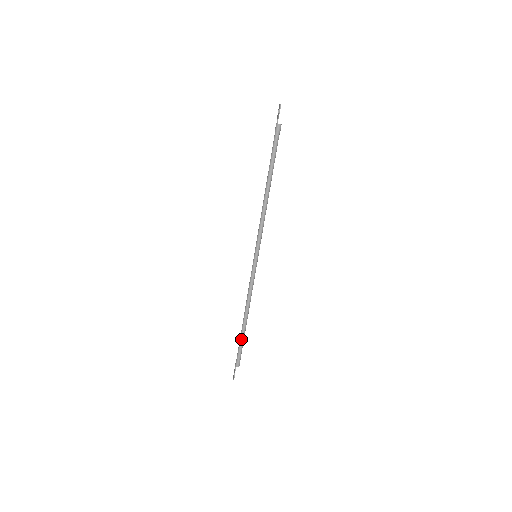
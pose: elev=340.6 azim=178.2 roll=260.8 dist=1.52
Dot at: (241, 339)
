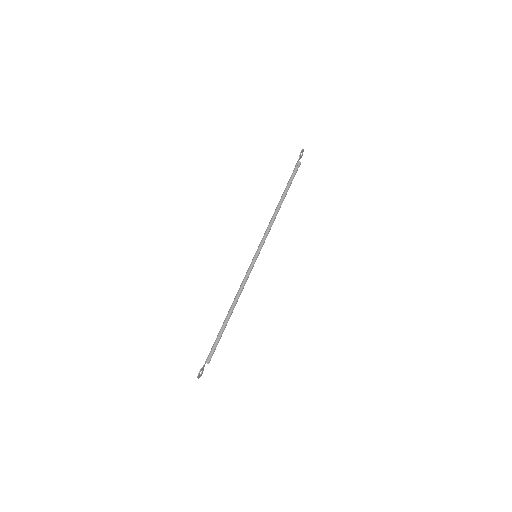
Dot at: (219, 333)
